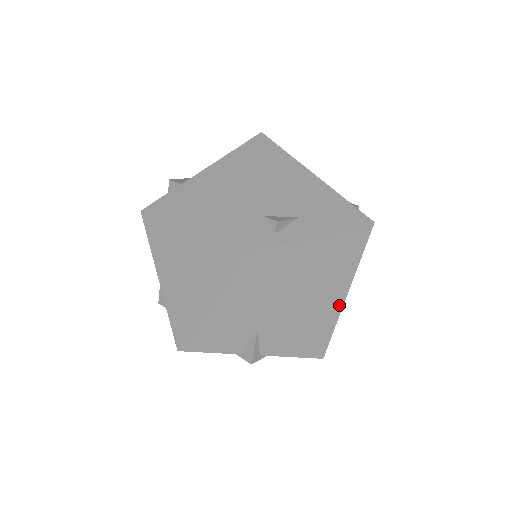
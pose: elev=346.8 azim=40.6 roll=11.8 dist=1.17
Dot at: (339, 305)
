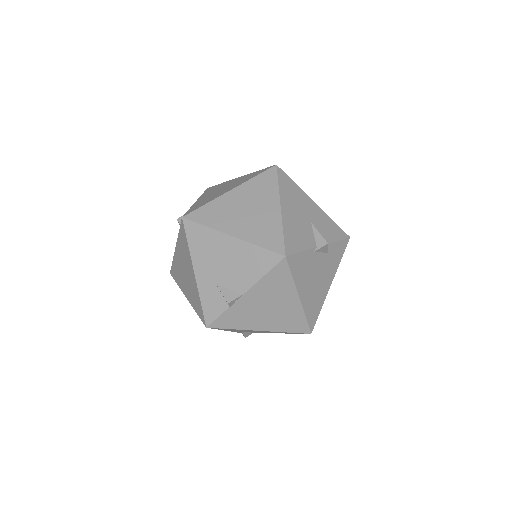
Dot at: occluded
